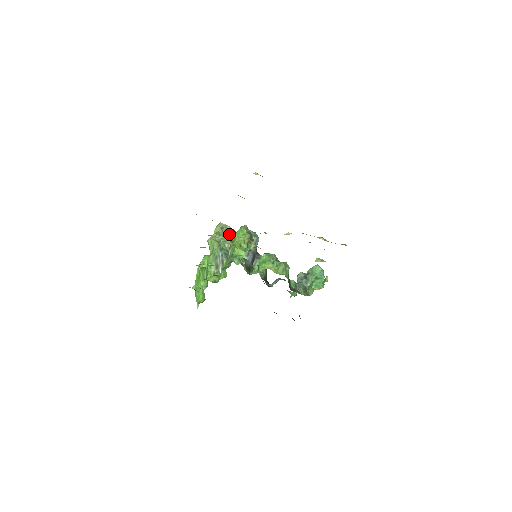
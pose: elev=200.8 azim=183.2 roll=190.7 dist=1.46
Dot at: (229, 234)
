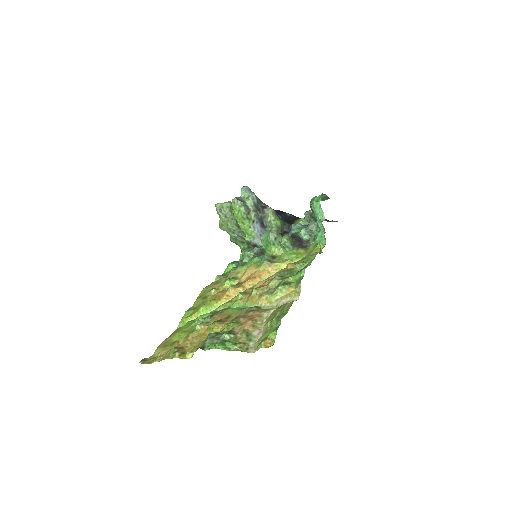
Dot at: (229, 212)
